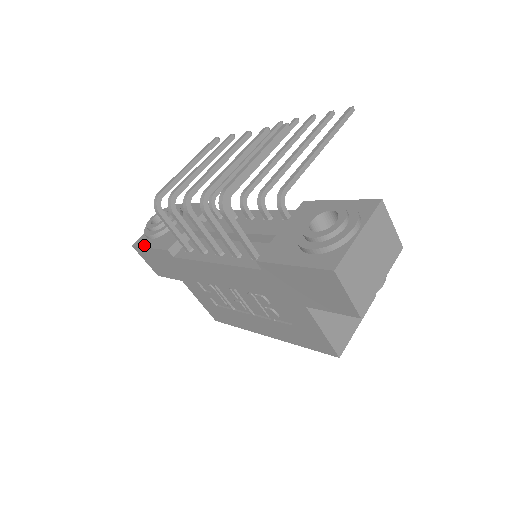
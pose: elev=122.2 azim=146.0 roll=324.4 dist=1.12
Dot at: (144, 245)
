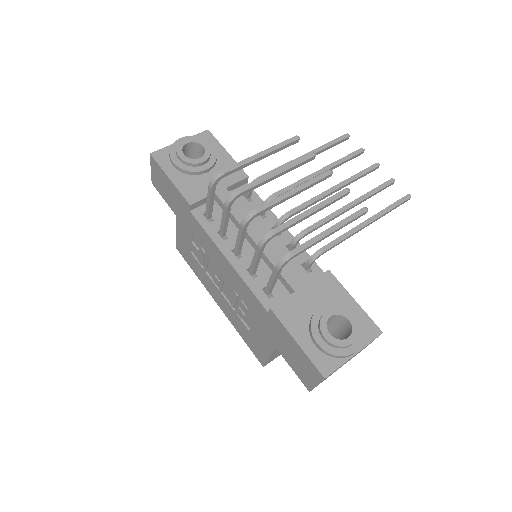
Dot at: (165, 168)
